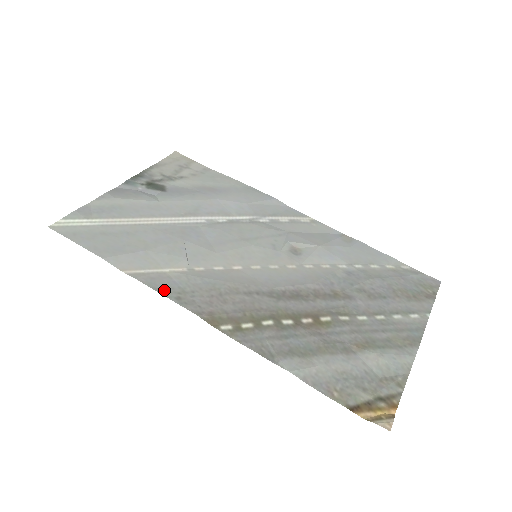
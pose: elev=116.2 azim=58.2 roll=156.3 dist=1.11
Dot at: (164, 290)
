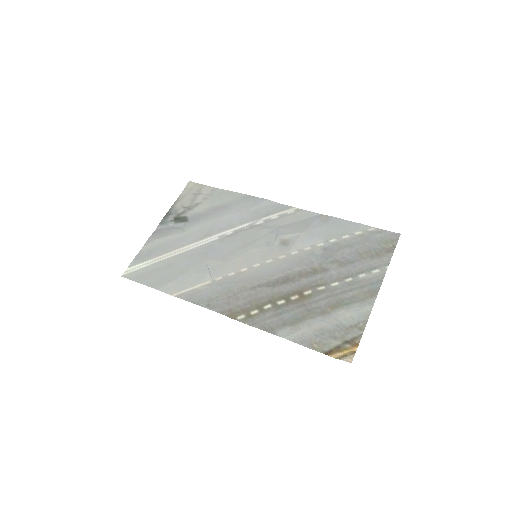
Dot at: (199, 302)
